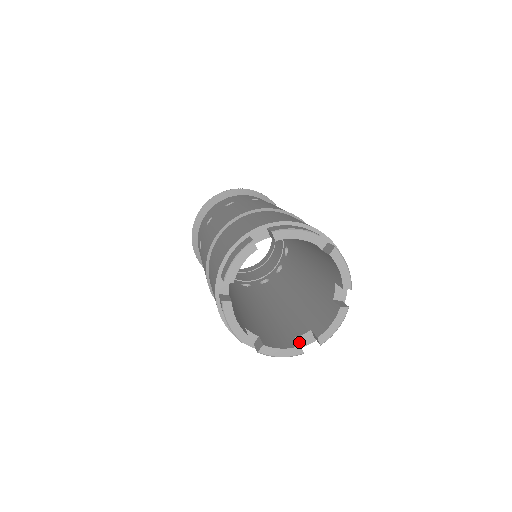
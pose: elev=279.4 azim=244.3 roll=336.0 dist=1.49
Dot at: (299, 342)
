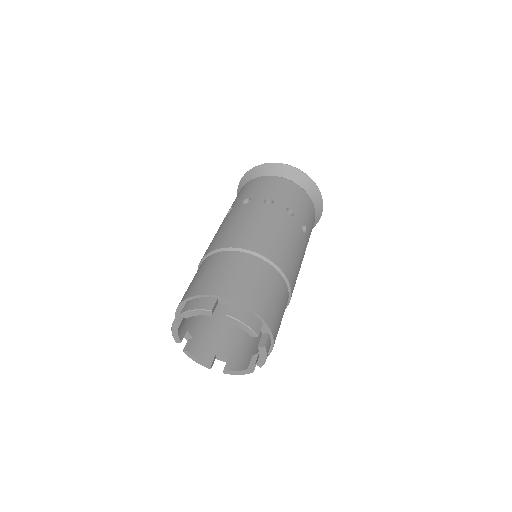
Dot at: (217, 356)
